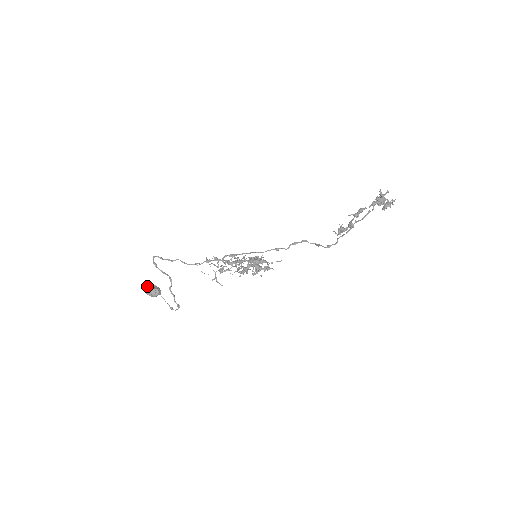
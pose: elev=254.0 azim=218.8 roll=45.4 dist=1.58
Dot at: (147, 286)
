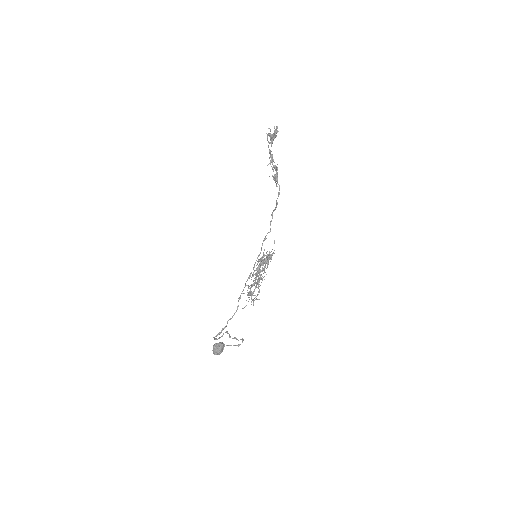
Dot at: (212, 350)
